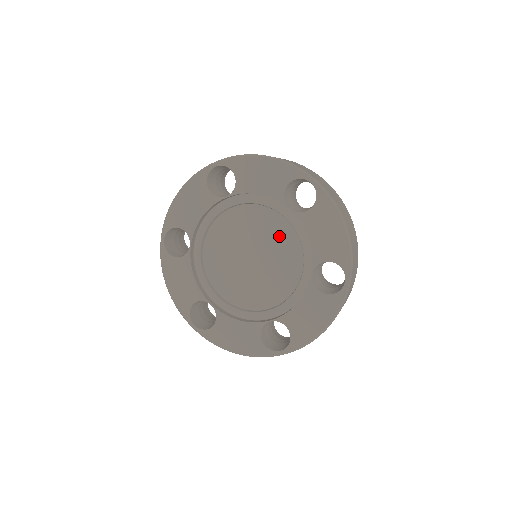
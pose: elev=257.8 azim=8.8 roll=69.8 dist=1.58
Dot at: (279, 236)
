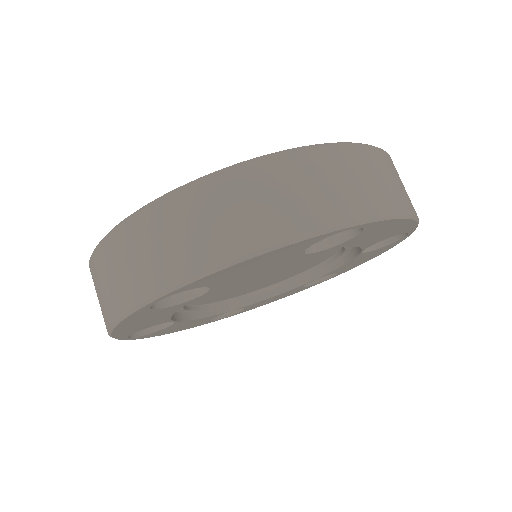
Dot at: (315, 259)
